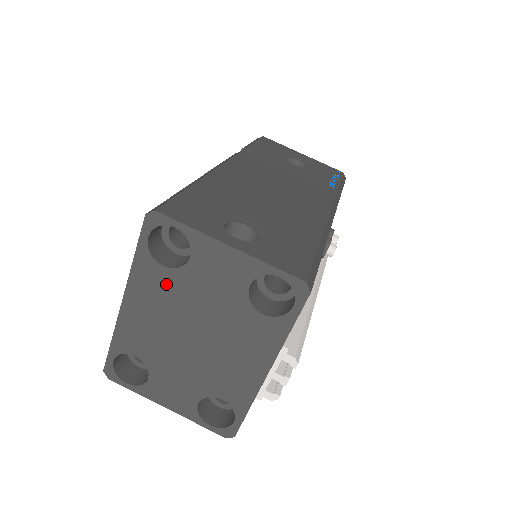
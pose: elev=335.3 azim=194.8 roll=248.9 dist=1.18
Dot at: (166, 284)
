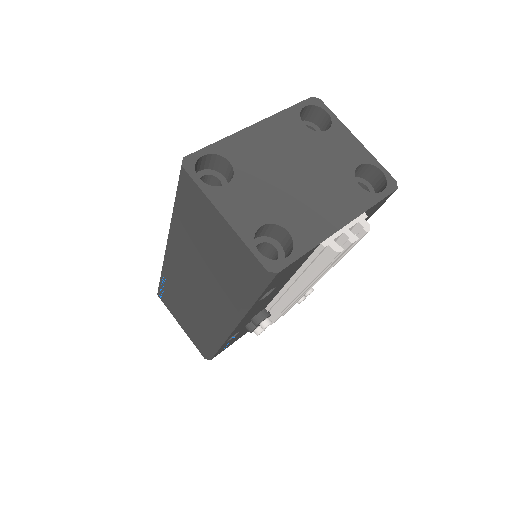
Dot at: (299, 134)
